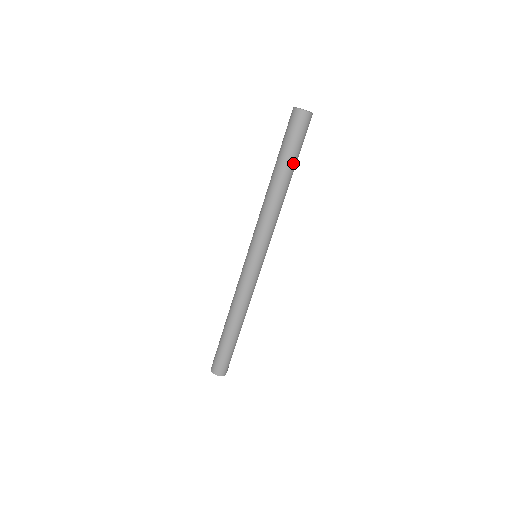
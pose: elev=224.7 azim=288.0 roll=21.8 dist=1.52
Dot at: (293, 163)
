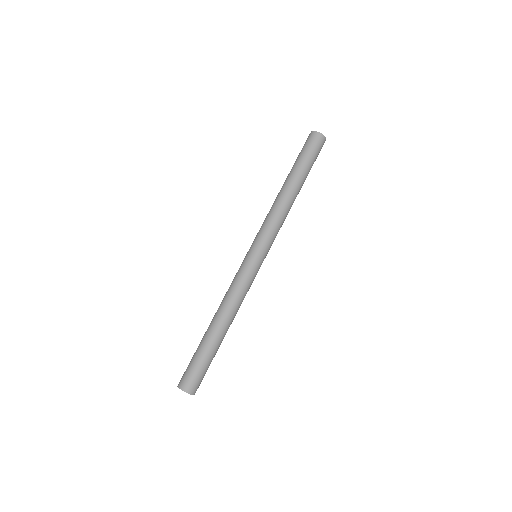
Dot at: (306, 173)
